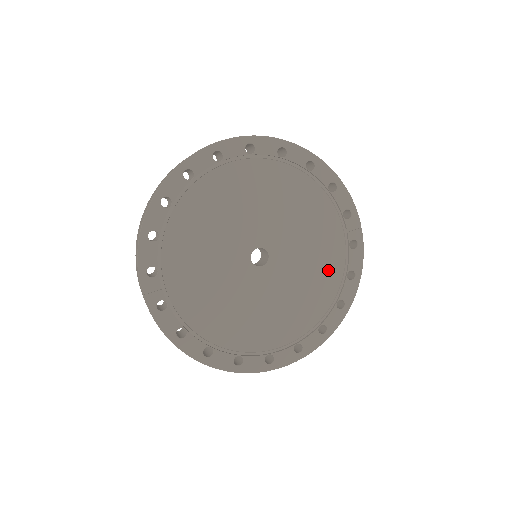
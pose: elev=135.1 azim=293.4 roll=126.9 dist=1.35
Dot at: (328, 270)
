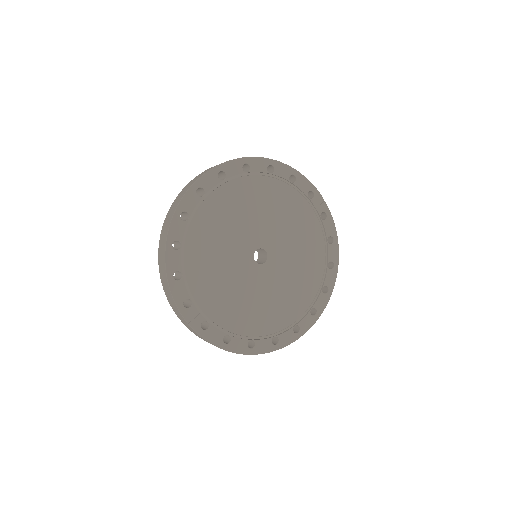
Dot at: (313, 244)
